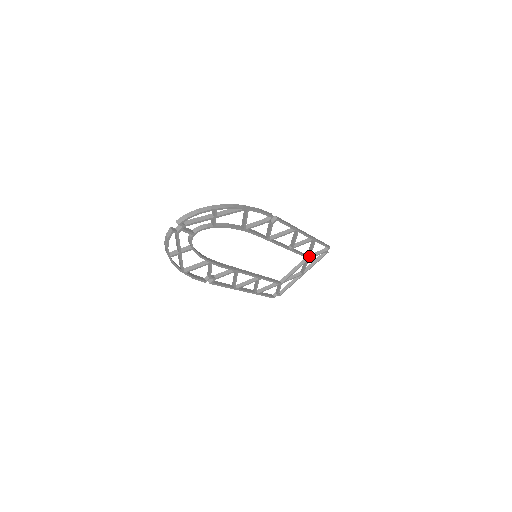
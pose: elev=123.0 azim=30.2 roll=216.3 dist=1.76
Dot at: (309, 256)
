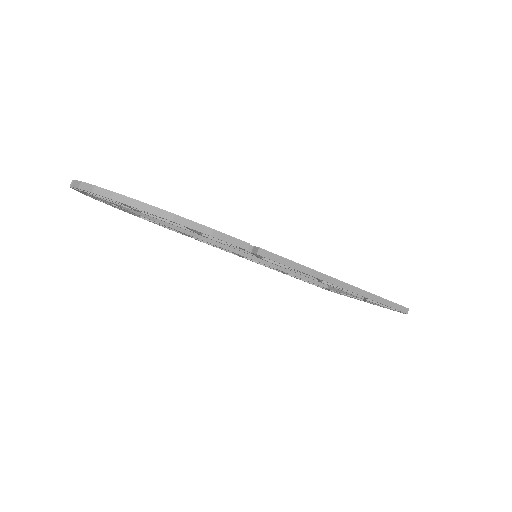
Dot at: occluded
